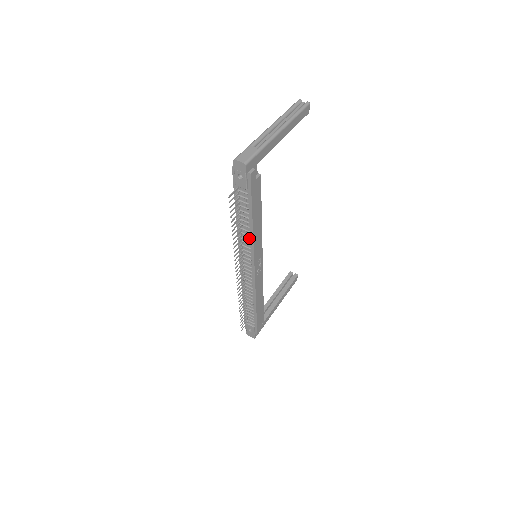
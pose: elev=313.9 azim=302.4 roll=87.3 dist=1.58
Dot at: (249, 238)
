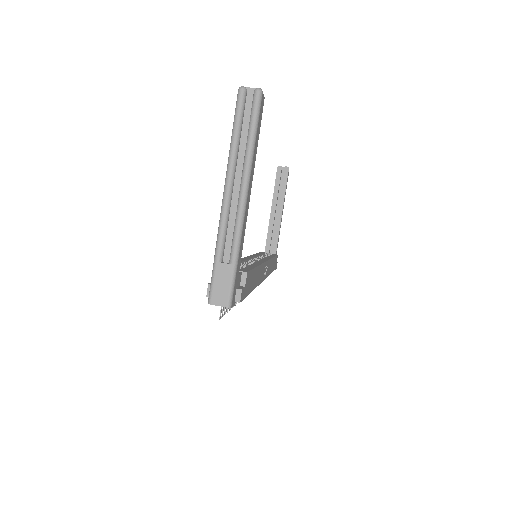
Dot at: occluded
